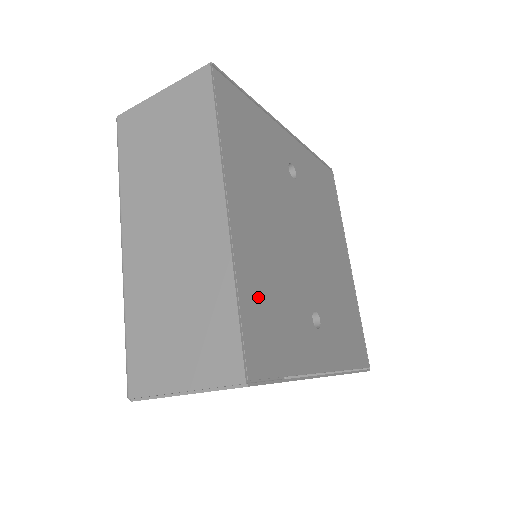
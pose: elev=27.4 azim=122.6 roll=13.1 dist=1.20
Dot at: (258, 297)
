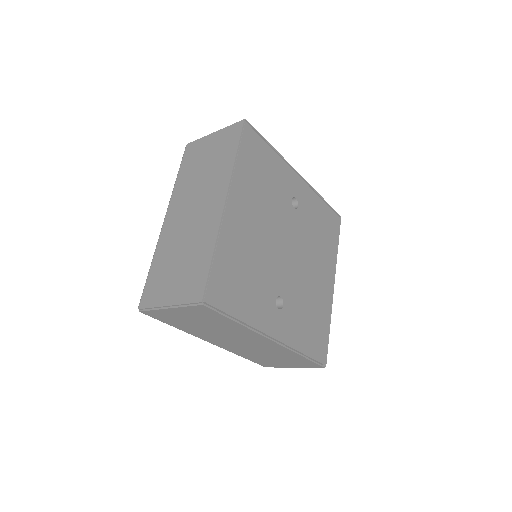
Dot at: (231, 262)
